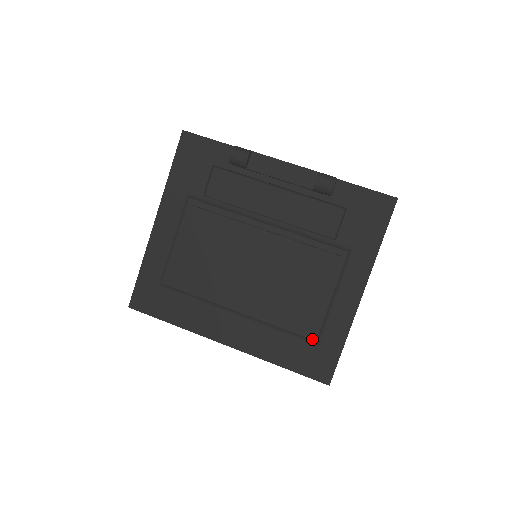
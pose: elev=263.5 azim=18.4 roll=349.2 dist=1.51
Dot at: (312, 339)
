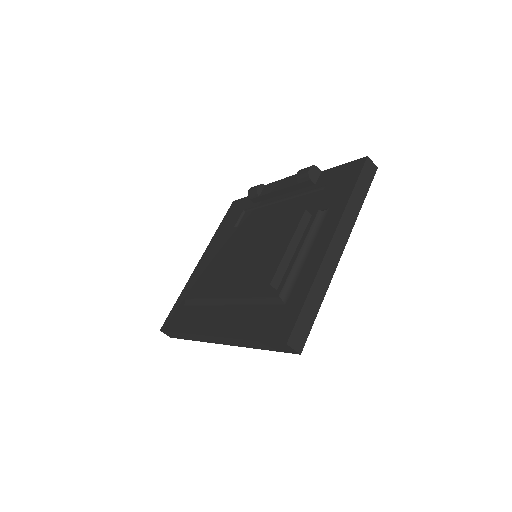
Dot at: (275, 296)
